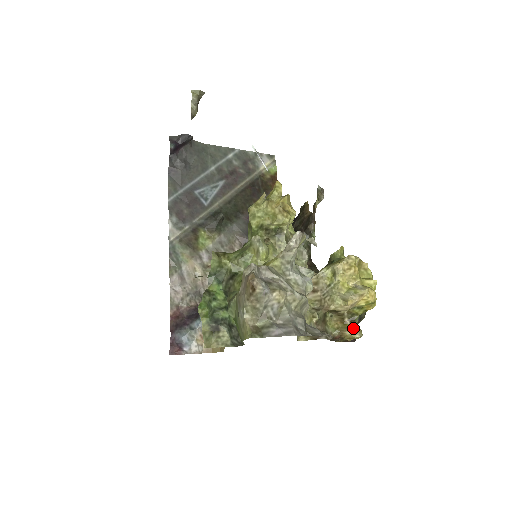
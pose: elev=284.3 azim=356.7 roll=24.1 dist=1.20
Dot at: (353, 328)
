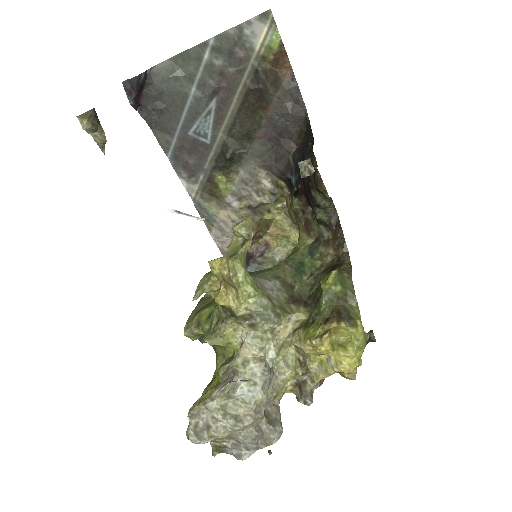
Dot at: (344, 374)
